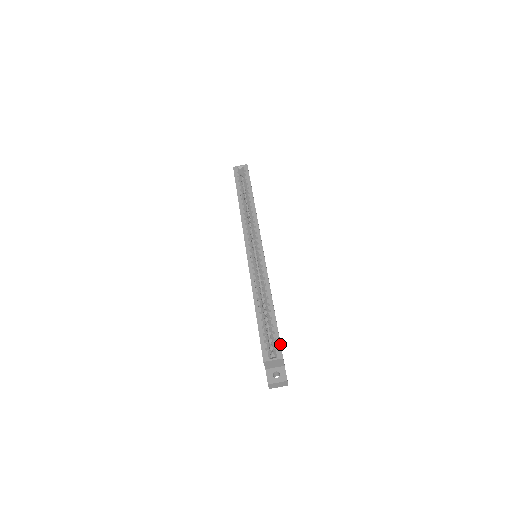
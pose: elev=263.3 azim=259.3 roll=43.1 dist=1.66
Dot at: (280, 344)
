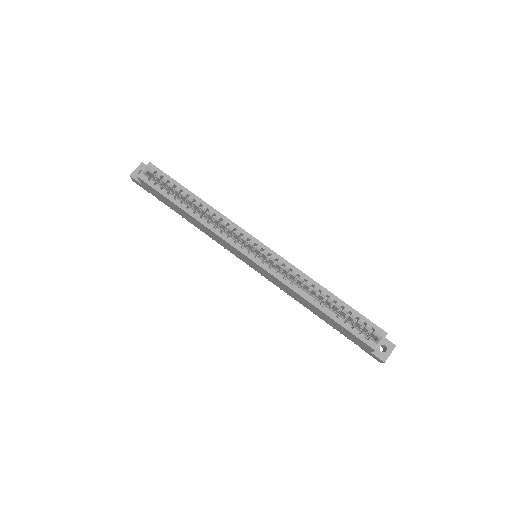
Dot at: (373, 323)
